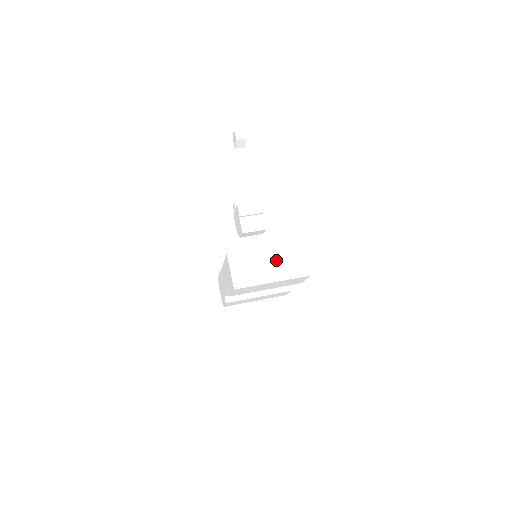
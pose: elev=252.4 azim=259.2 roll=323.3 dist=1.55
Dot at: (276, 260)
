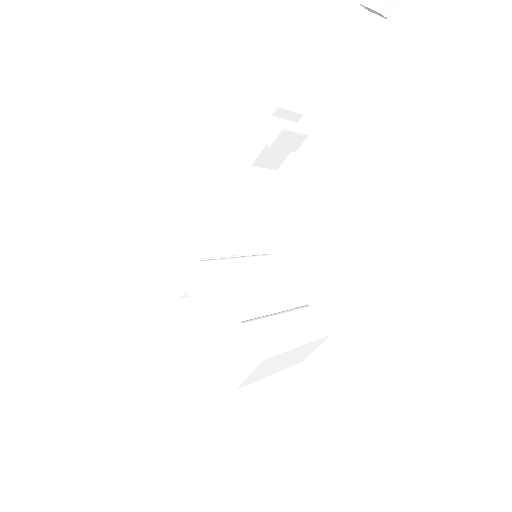
Dot at: (295, 356)
